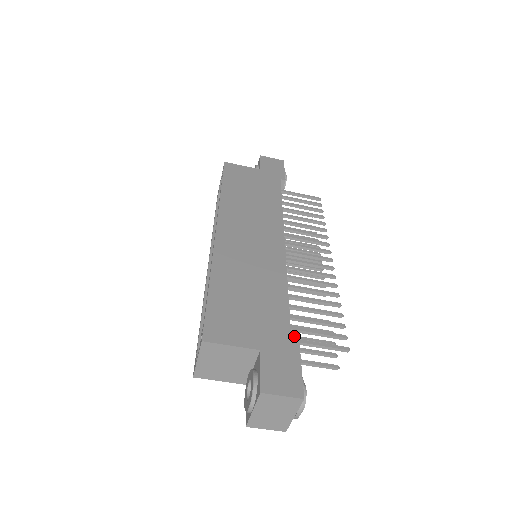
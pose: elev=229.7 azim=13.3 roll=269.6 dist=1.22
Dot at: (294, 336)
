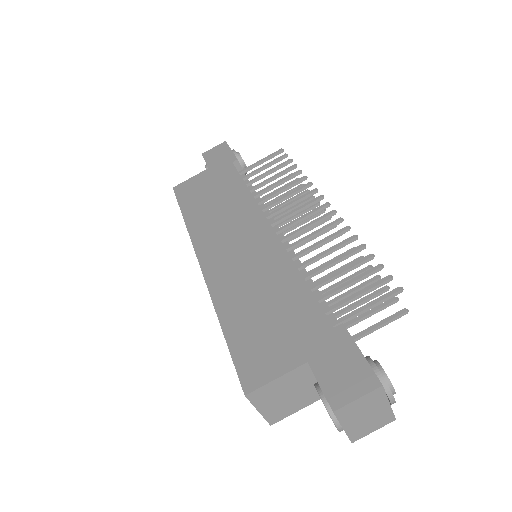
Dot at: (341, 310)
